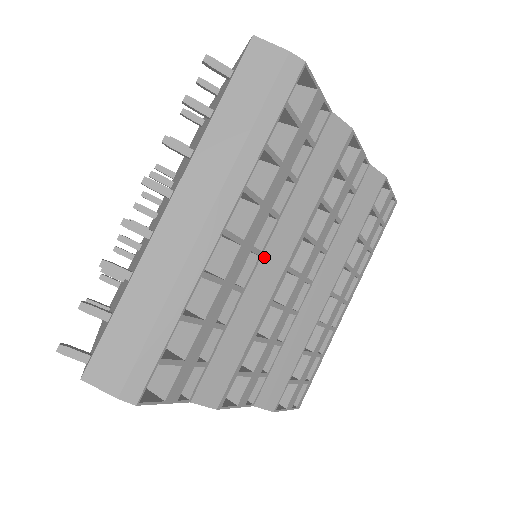
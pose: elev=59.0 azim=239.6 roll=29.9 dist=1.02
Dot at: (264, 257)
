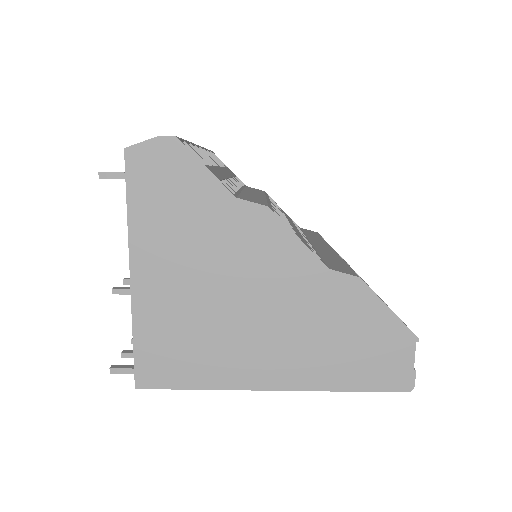
Dot at: (245, 191)
